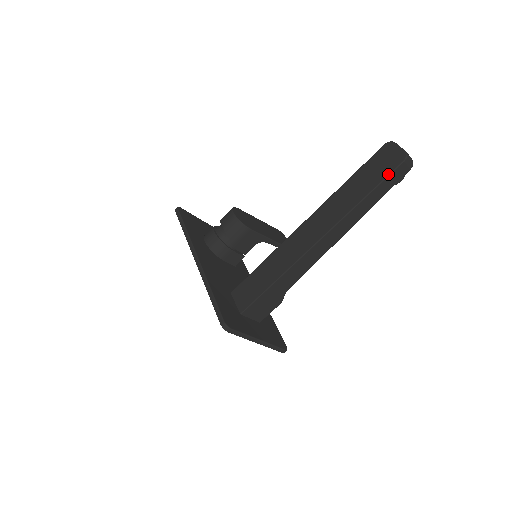
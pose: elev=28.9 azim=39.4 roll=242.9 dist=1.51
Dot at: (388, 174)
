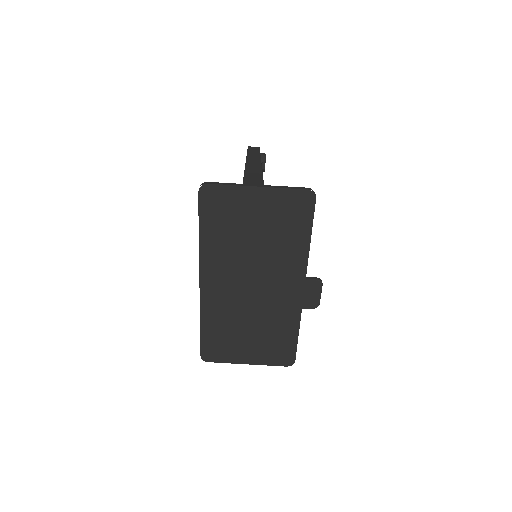
Dot at: (247, 151)
